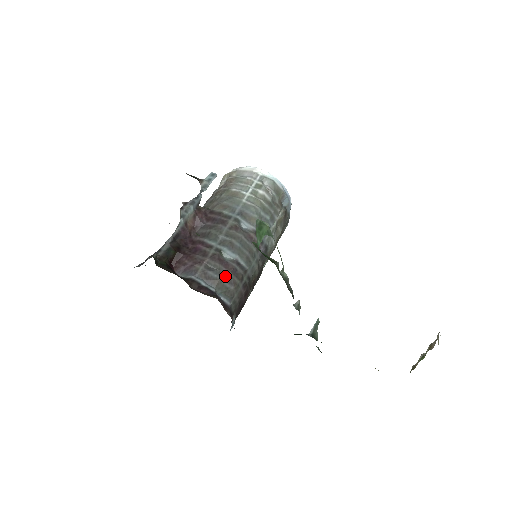
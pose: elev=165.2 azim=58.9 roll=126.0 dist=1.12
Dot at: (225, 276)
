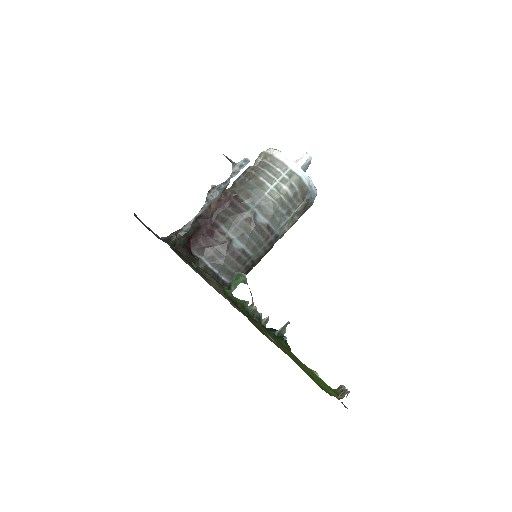
Dot at: (229, 262)
